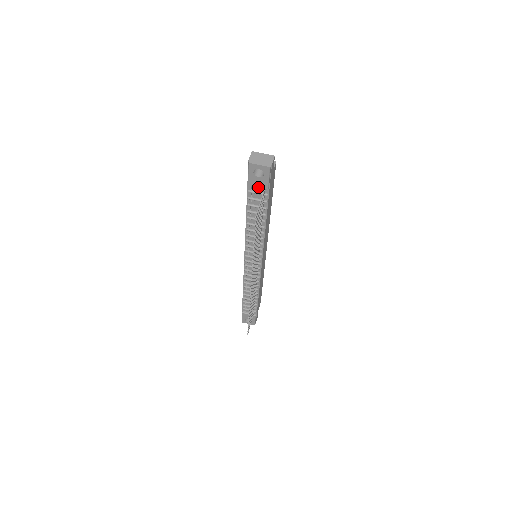
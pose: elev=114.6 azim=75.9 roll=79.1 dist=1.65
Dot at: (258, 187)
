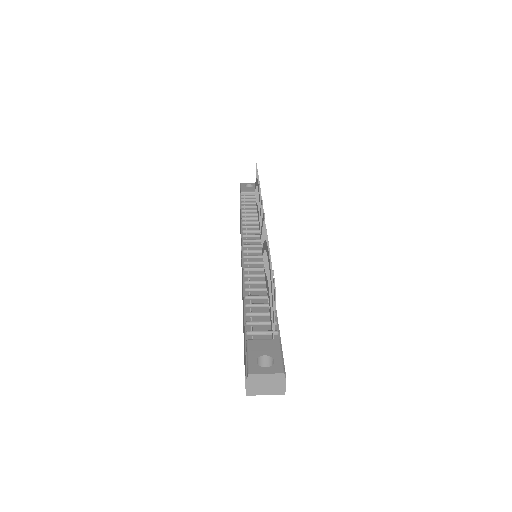
Dot at: (250, 191)
